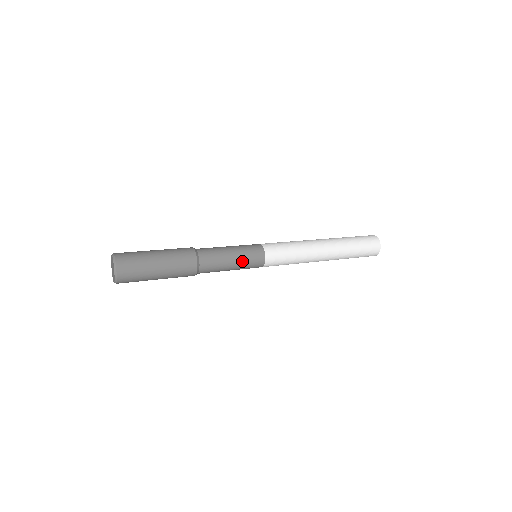
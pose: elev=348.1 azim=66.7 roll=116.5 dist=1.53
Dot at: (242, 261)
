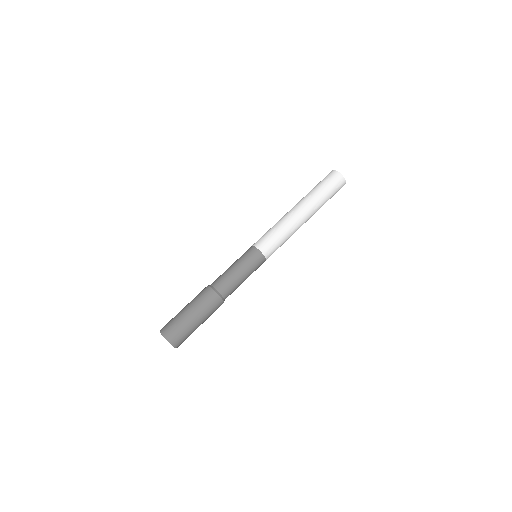
Dot at: (251, 273)
